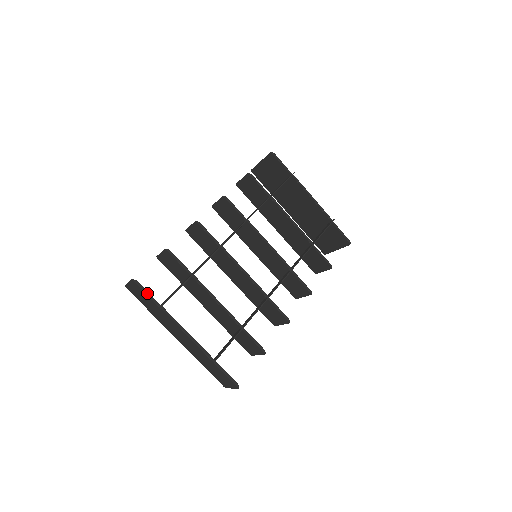
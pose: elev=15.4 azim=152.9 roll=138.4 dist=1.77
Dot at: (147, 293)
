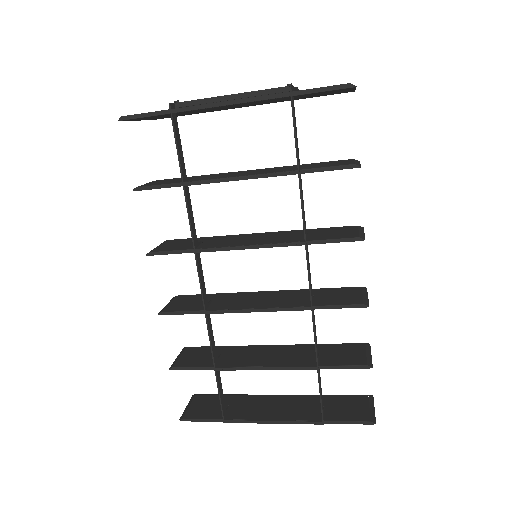
Dot at: (202, 420)
